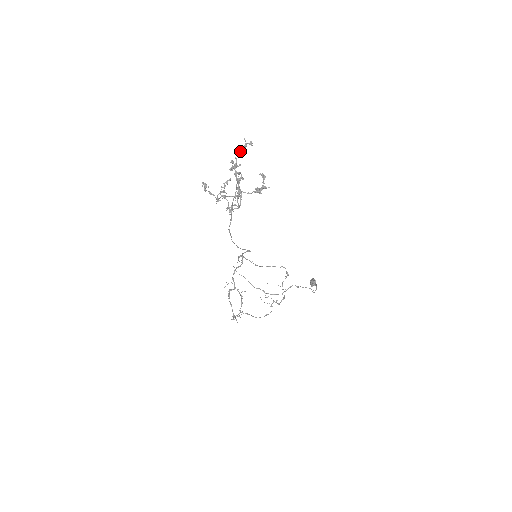
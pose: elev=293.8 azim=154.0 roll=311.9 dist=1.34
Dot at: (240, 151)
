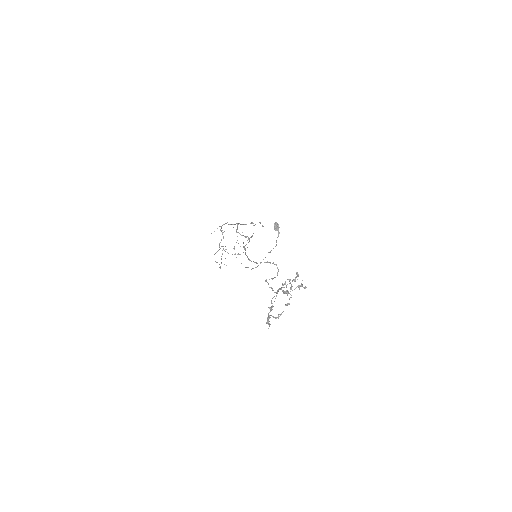
Dot at: occluded
